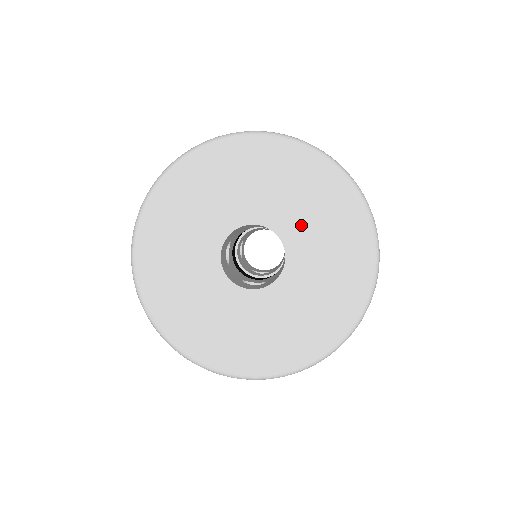
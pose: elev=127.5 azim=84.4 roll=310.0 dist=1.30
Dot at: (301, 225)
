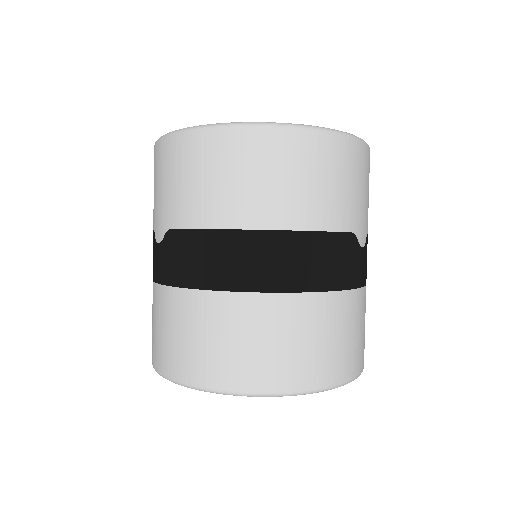
Dot at: occluded
